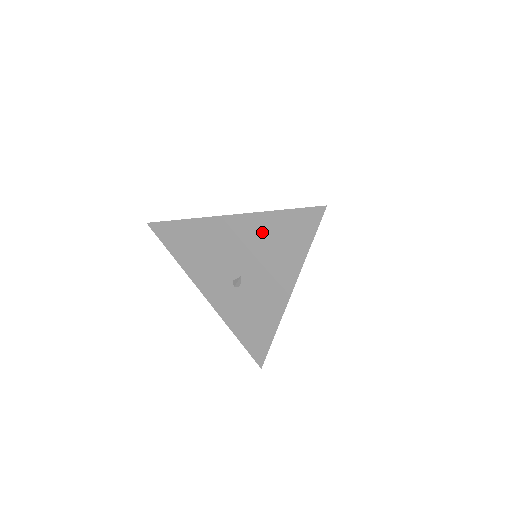
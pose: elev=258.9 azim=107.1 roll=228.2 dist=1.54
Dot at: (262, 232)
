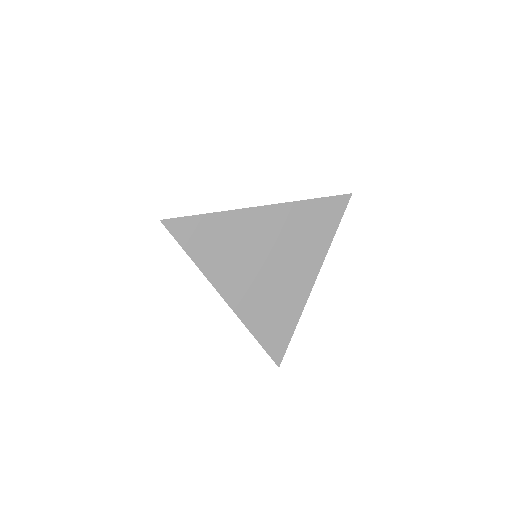
Dot at: occluded
